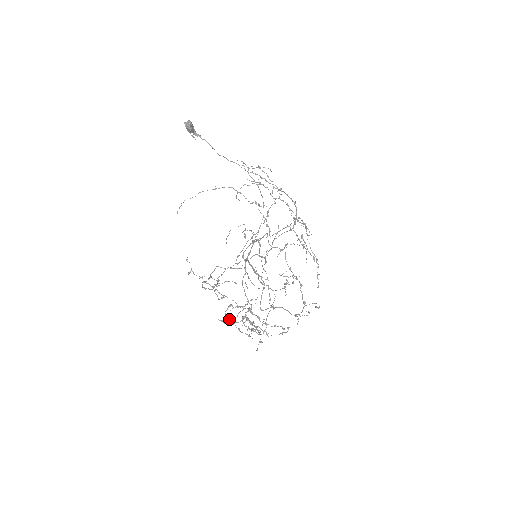
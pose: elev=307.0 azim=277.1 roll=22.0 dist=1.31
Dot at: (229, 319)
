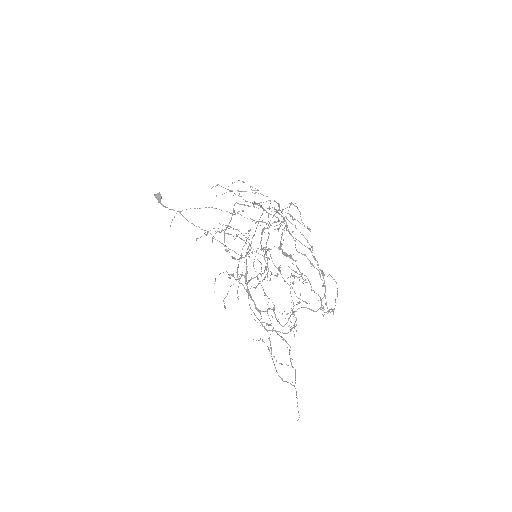
Dot at: (267, 249)
